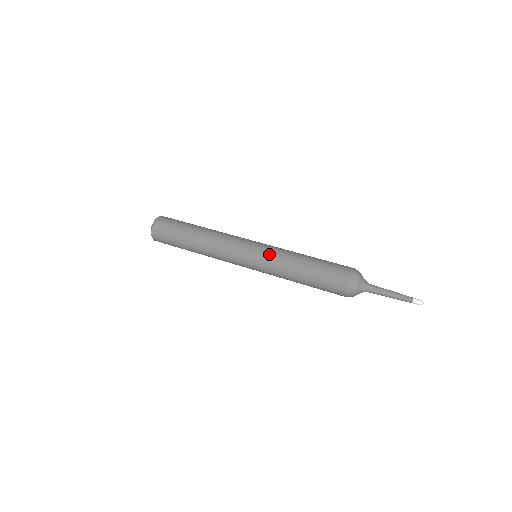
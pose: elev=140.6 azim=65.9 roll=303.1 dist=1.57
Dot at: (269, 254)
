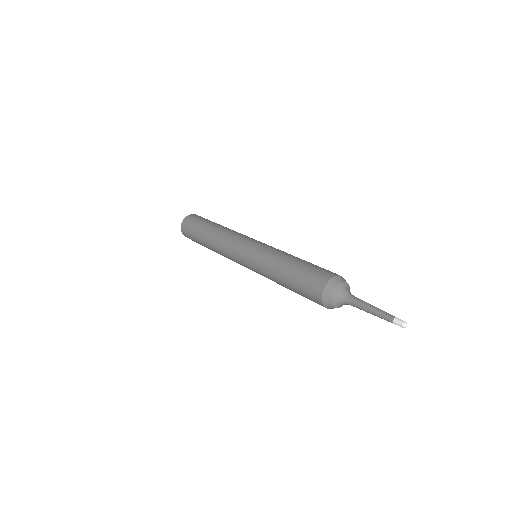
Dot at: (267, 247)
